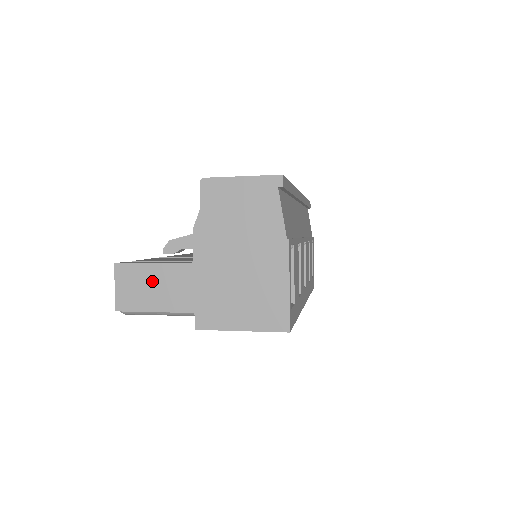
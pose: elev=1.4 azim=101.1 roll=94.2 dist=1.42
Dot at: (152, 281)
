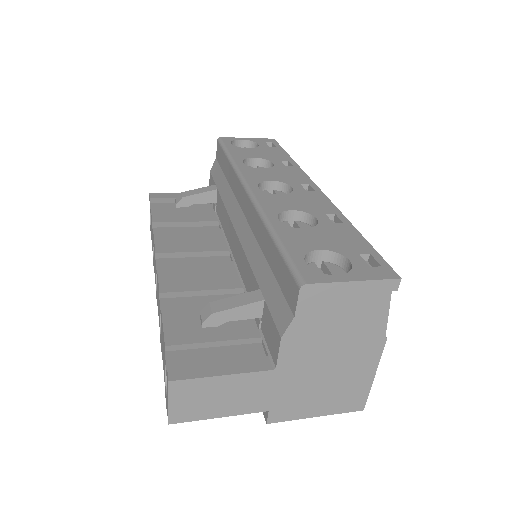
Dot at: (221, 392)
